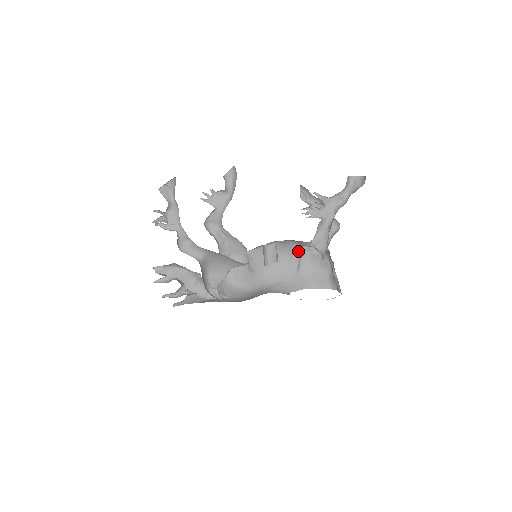
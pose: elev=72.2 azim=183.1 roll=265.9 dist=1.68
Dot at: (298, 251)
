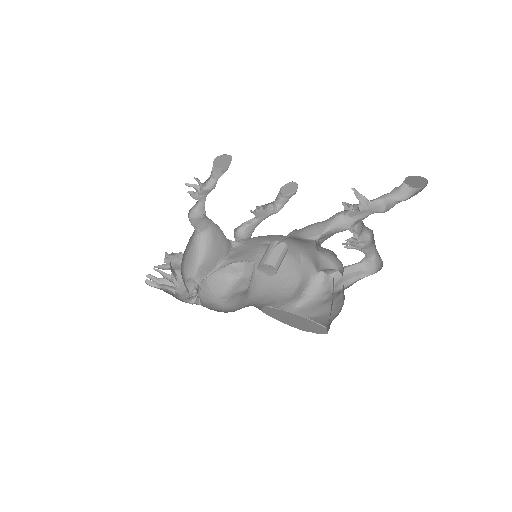
Dot at: (312, 281)
